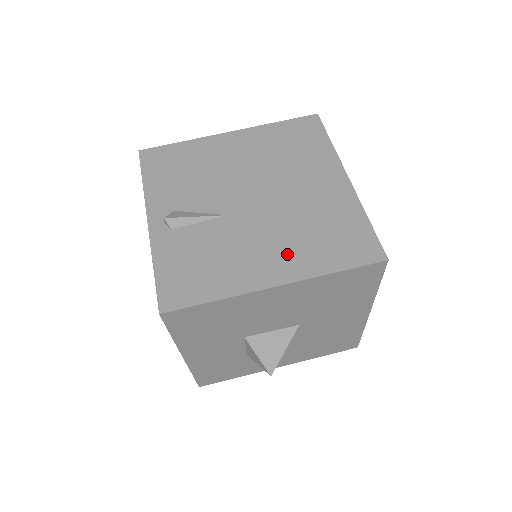
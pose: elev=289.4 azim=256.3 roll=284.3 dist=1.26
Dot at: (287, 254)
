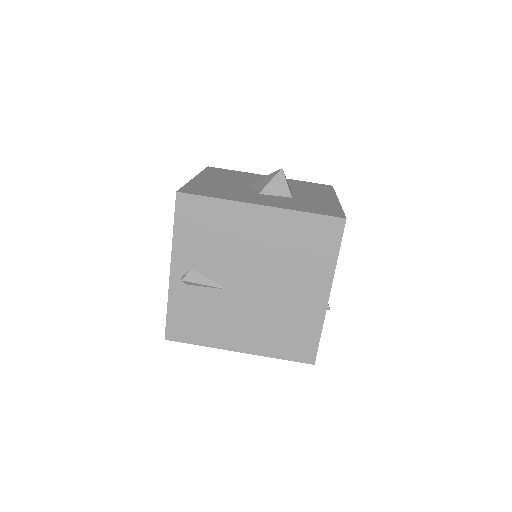
Dot at: (255, 335)
